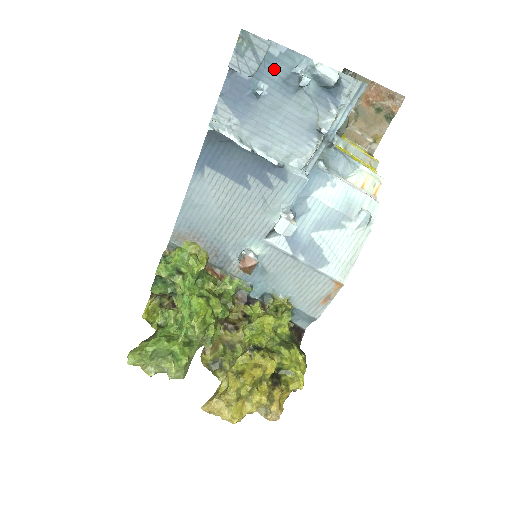
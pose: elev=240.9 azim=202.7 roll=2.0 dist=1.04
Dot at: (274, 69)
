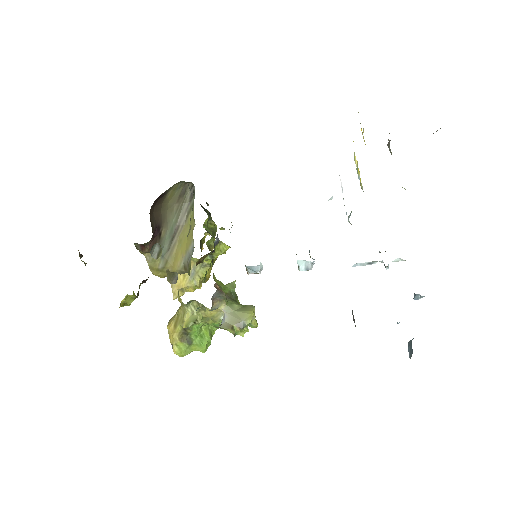
Dot at: occluded
